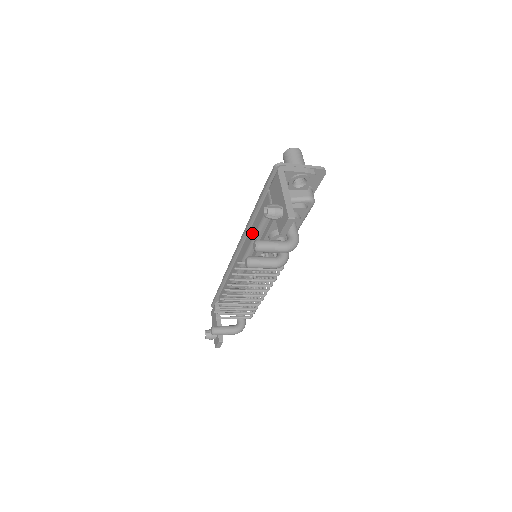
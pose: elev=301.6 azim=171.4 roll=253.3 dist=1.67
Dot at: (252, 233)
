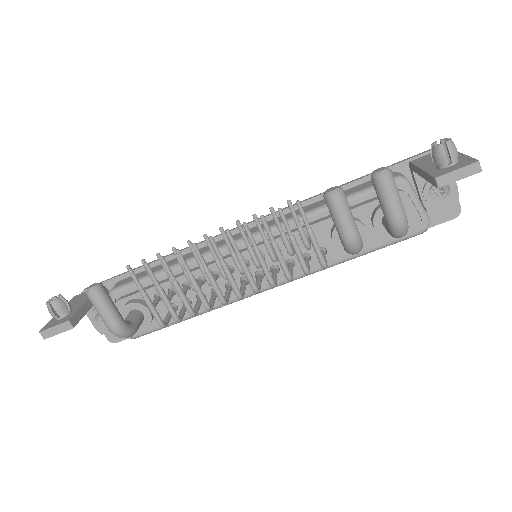
Dot at: (312, 206)
